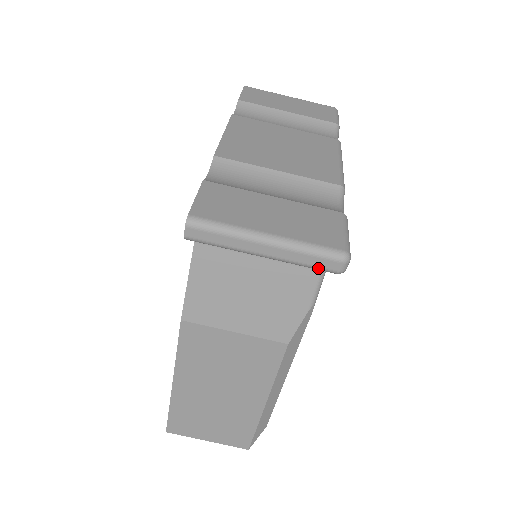
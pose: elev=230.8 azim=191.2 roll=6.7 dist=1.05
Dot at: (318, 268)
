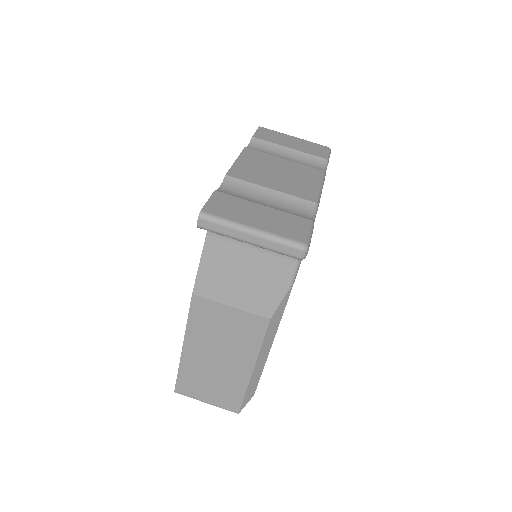
Dot at: (286, 254)
